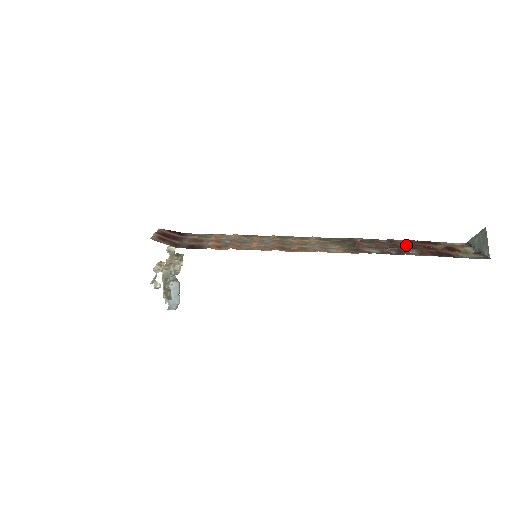
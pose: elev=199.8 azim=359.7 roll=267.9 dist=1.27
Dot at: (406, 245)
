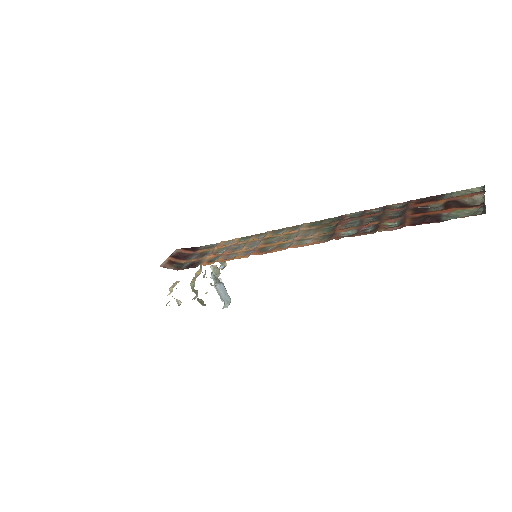
Dot at: (396, 212)
